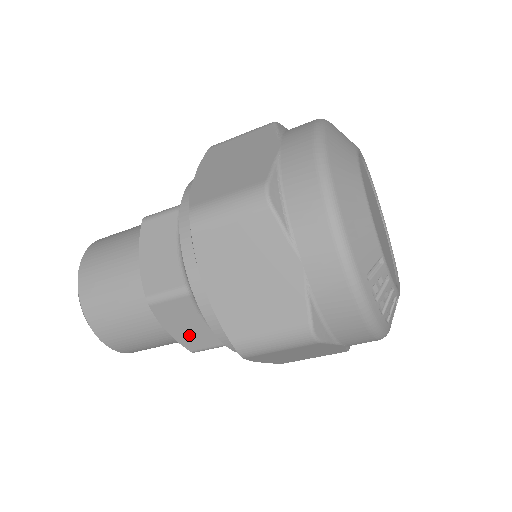
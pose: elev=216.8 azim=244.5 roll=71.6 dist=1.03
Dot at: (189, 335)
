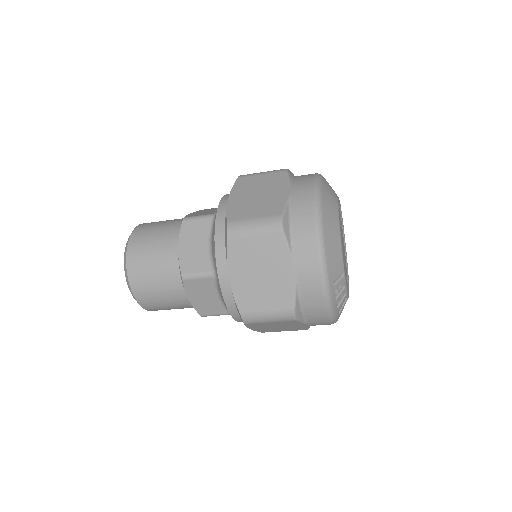
Dot at: (203, 304)
